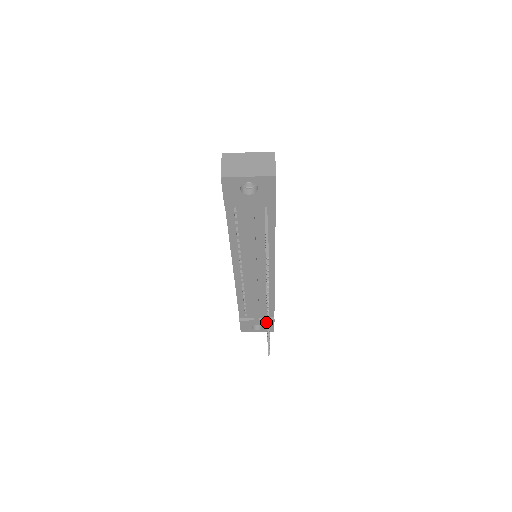
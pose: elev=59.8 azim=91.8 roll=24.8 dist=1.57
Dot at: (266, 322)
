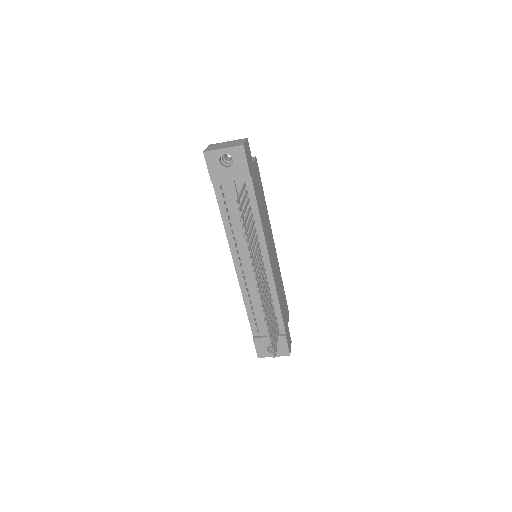
Dot at: (279, 340)
